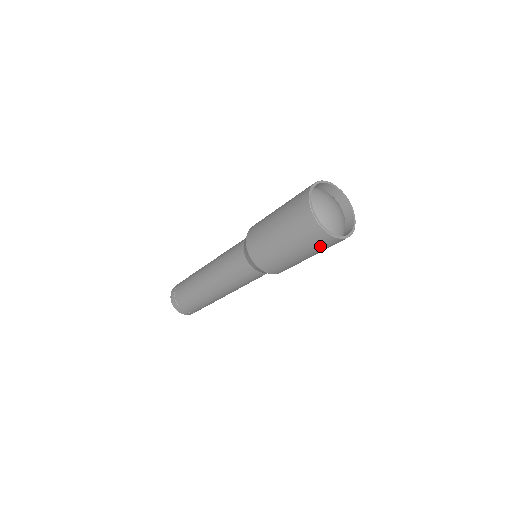
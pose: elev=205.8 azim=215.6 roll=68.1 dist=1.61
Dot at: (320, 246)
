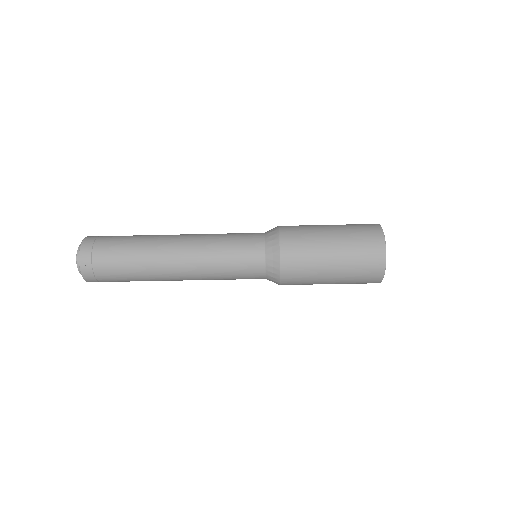
Dot at: (358, 283)
